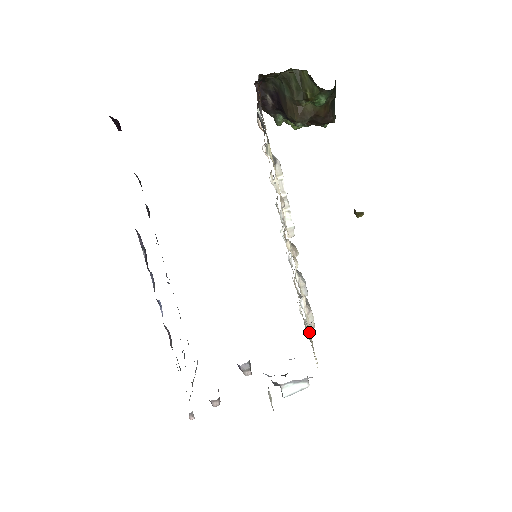
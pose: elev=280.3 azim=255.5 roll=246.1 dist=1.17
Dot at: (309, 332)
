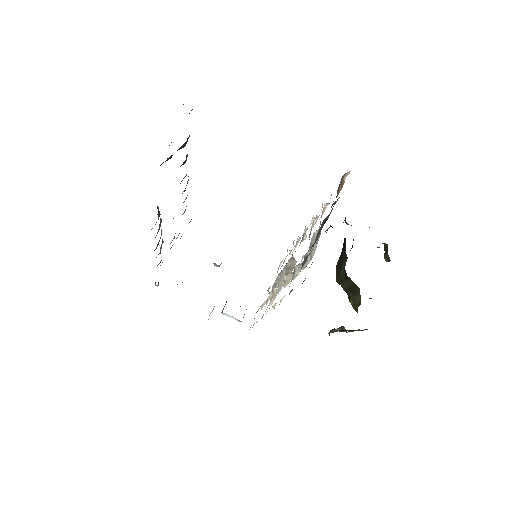
Dot at: occluded
